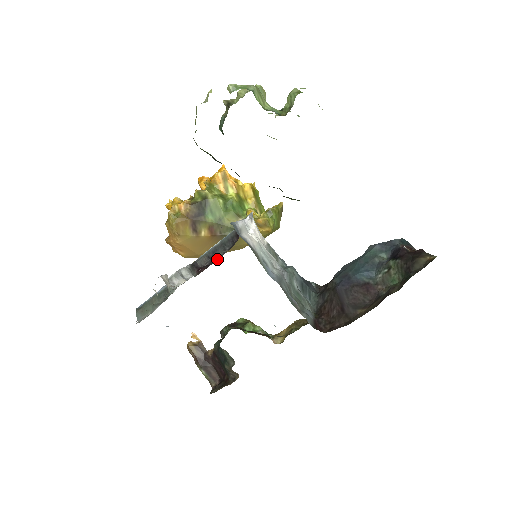
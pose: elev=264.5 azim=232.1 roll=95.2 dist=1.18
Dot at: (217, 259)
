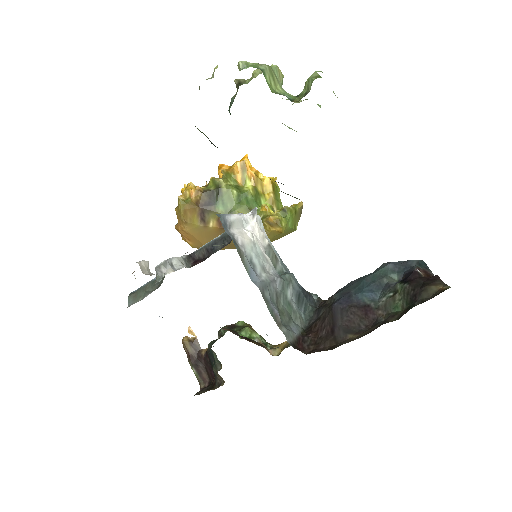
Dot at: (213, 253)
